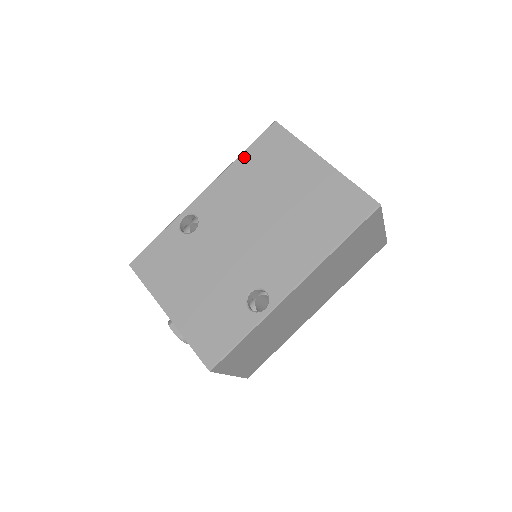
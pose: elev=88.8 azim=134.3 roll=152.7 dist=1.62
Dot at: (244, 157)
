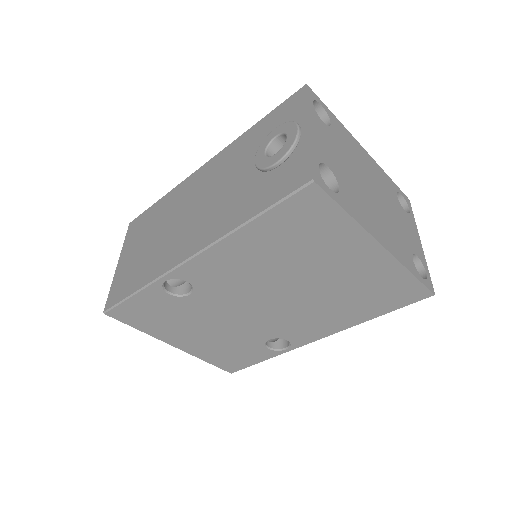
Dot at: (255, 227)
